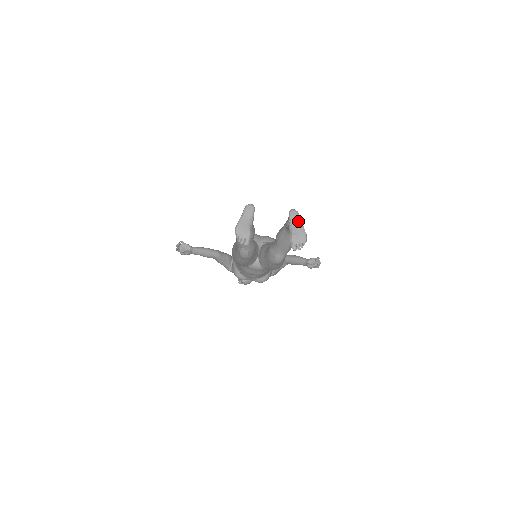
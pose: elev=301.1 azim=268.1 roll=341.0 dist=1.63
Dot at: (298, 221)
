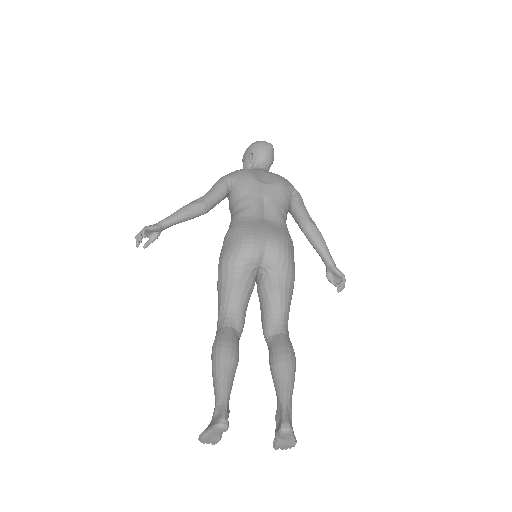
Dot at: (289, 438)
